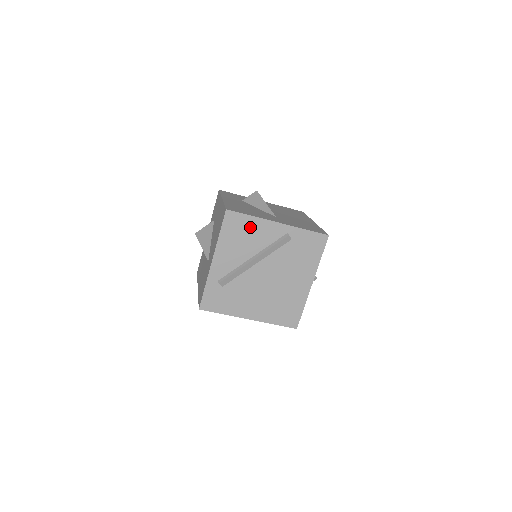
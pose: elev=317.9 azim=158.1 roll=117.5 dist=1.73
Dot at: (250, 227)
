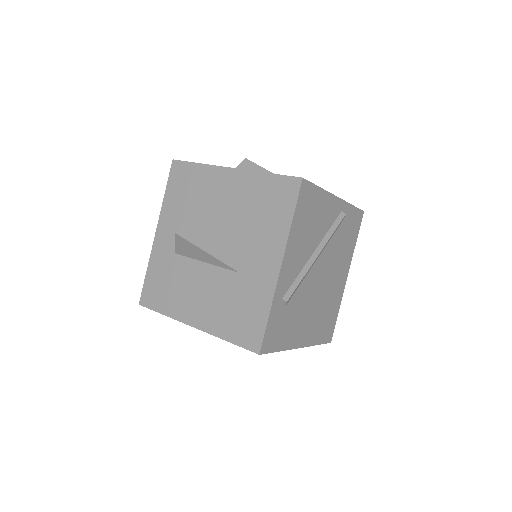
Dot at: (317, 206)
